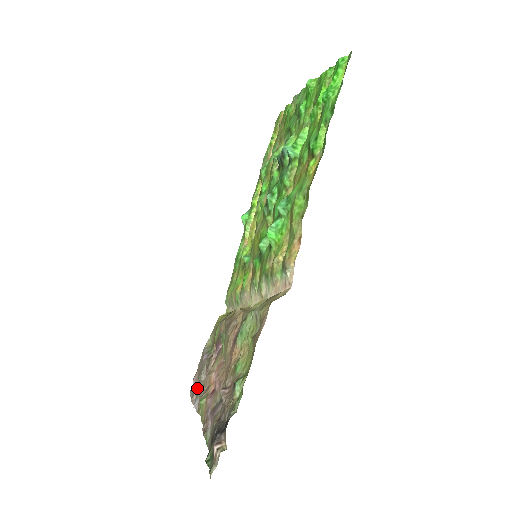
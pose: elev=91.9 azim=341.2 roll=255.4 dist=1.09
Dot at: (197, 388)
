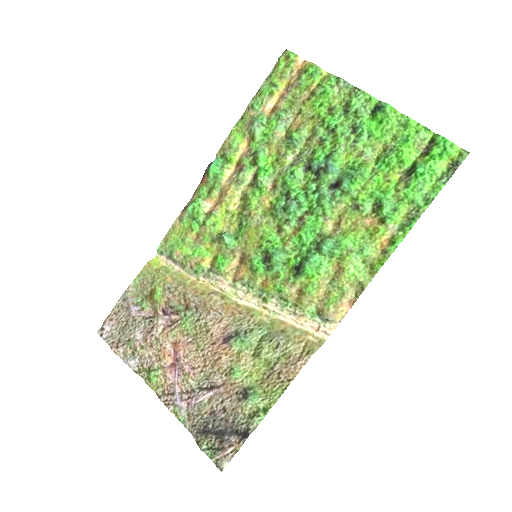
Dot at: (122, 340)
